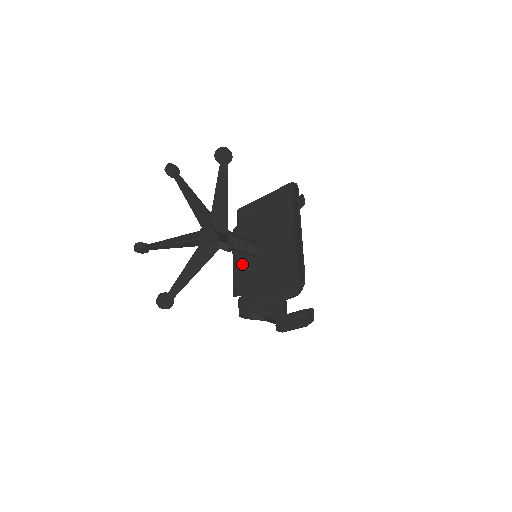
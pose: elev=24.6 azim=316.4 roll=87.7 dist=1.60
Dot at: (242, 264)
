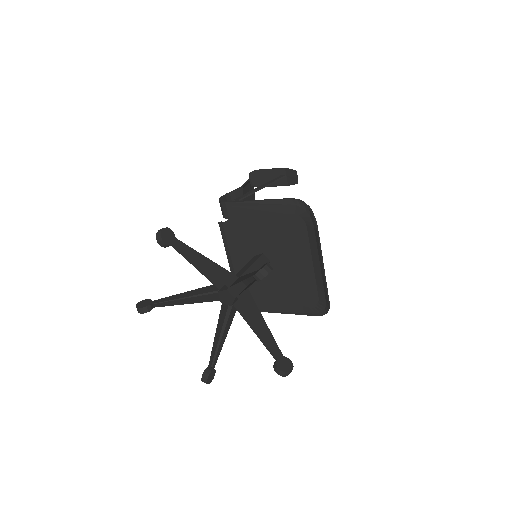
Dot at: occluded
